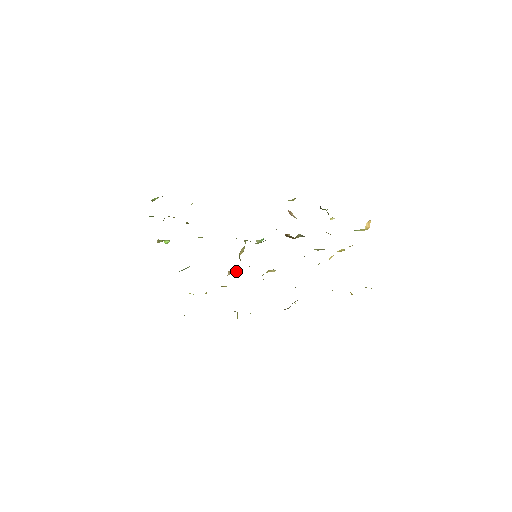
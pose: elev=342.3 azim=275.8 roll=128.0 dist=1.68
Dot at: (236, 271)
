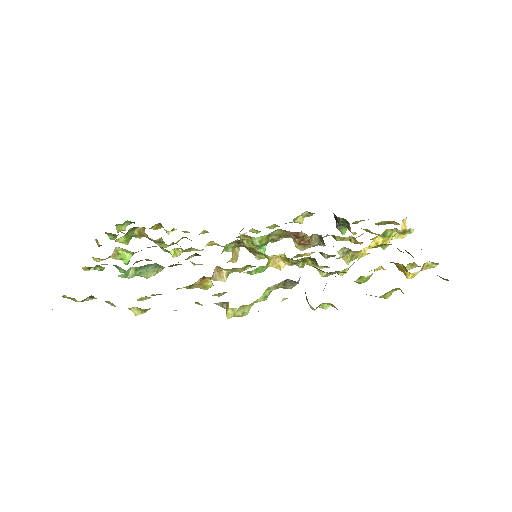
Dot at: (226, 276)
